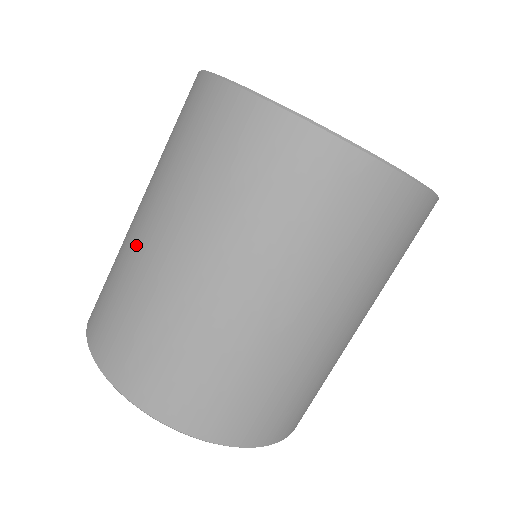
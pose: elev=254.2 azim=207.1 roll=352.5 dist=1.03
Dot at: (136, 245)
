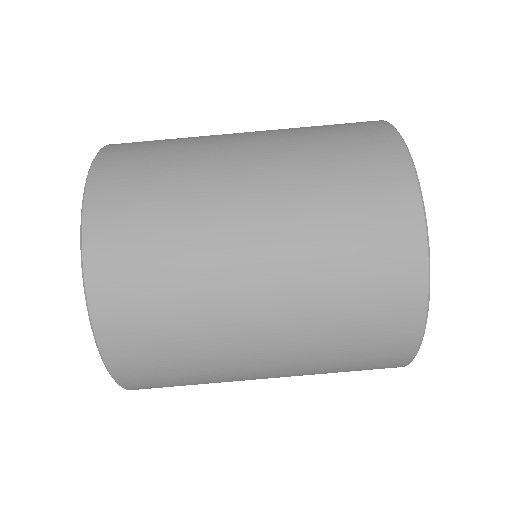
Dot at: (228, 261)
